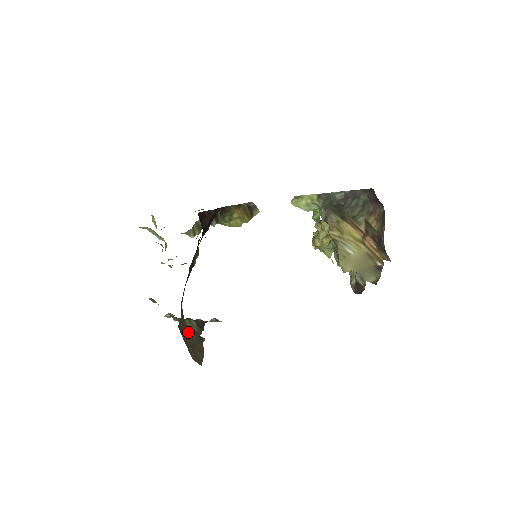
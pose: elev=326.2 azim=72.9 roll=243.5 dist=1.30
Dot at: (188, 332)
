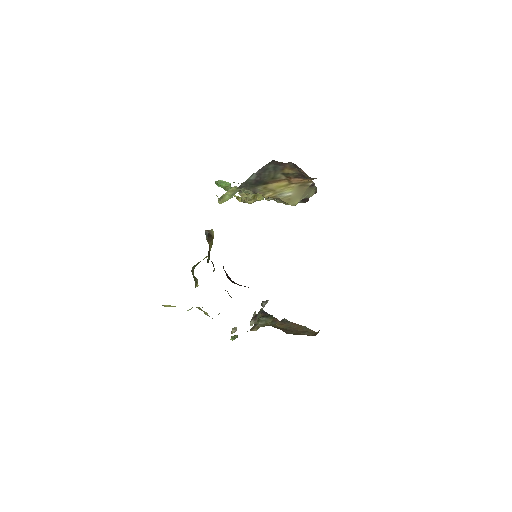
Dot at: (281, 328)
